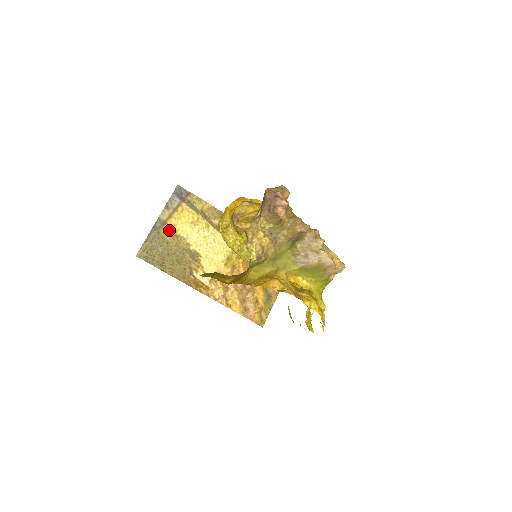
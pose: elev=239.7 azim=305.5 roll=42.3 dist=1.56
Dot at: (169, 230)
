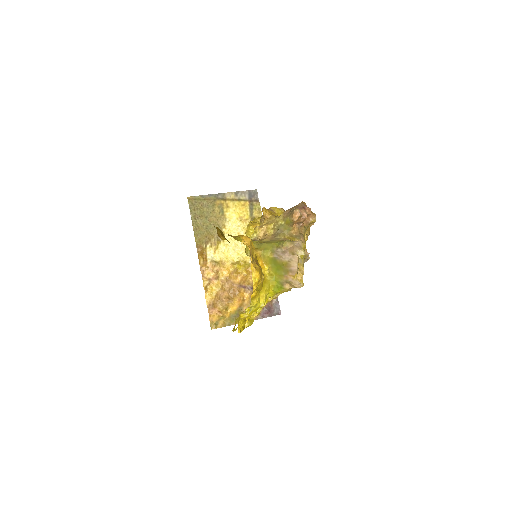
Dot at: (223, 206)
